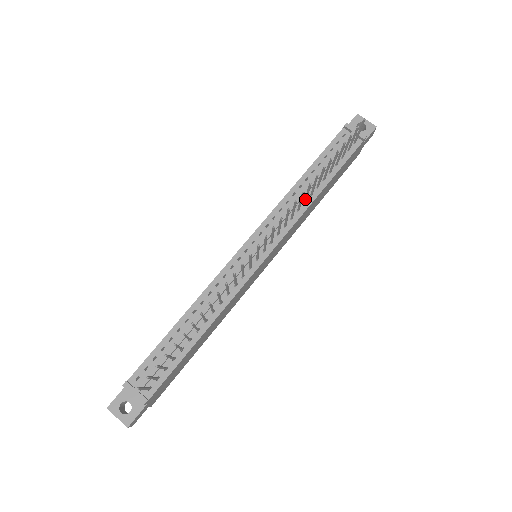
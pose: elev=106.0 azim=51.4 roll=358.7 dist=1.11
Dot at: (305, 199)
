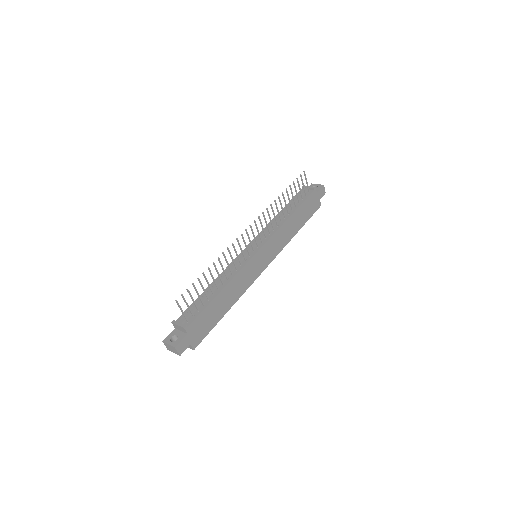
Dot at: (280, 218)
